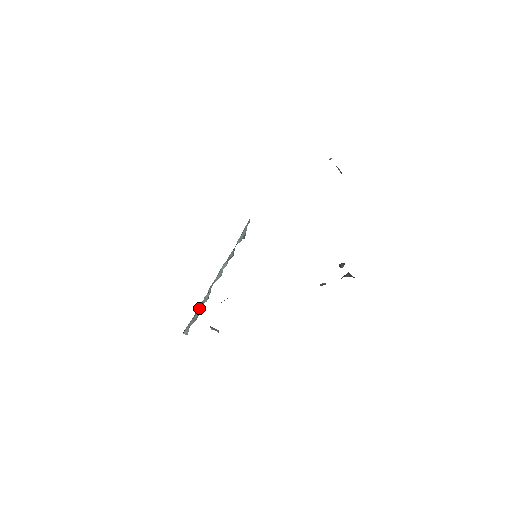
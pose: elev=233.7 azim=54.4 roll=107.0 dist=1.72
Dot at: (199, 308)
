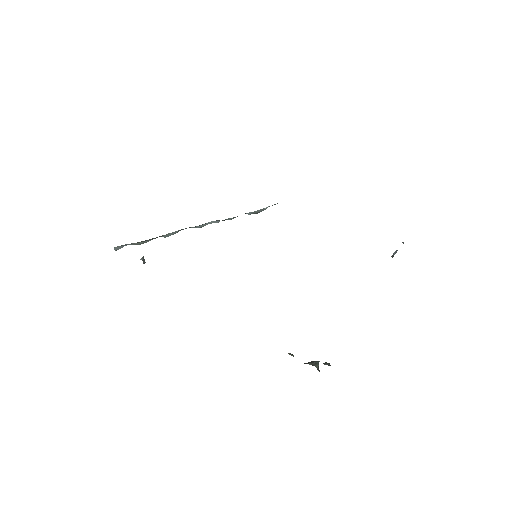
Dot at: (153, 238)
